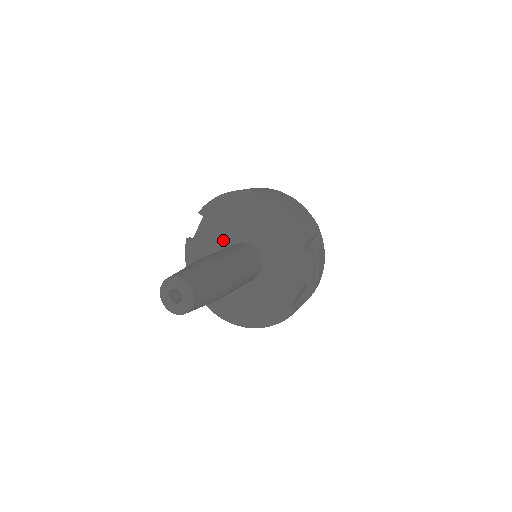
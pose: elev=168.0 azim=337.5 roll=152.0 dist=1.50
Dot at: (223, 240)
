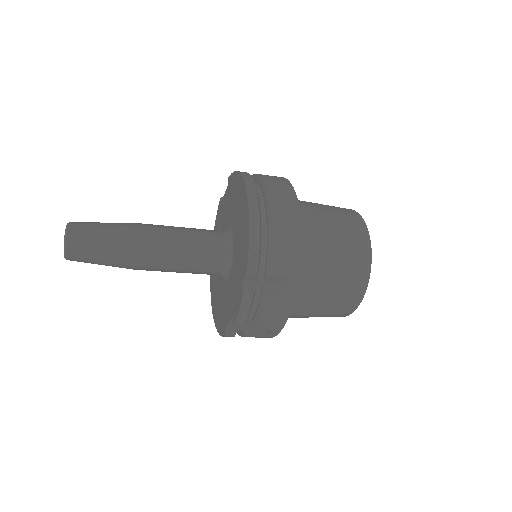
Dot at: (227, 219)
